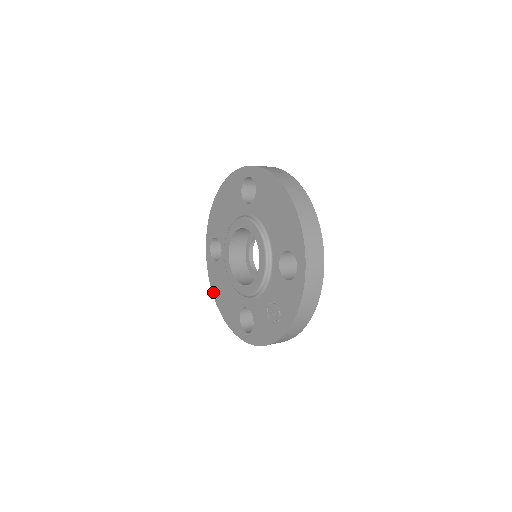
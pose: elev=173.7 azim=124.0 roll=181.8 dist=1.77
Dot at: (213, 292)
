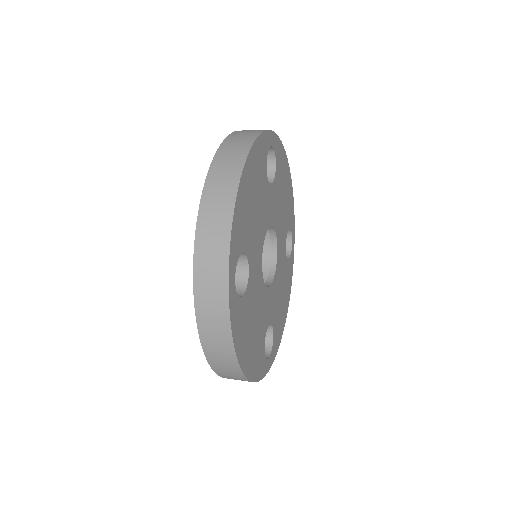
Dot at: occluded
